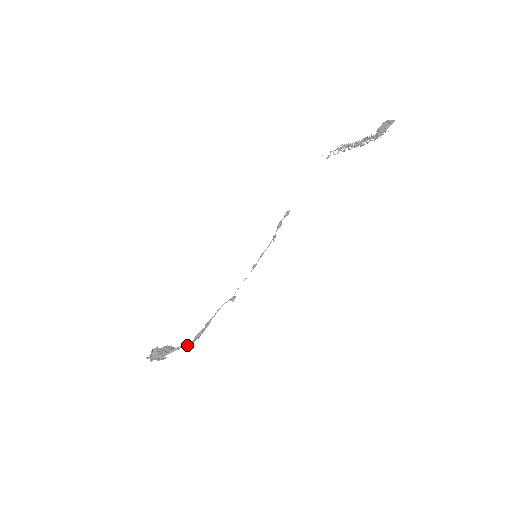
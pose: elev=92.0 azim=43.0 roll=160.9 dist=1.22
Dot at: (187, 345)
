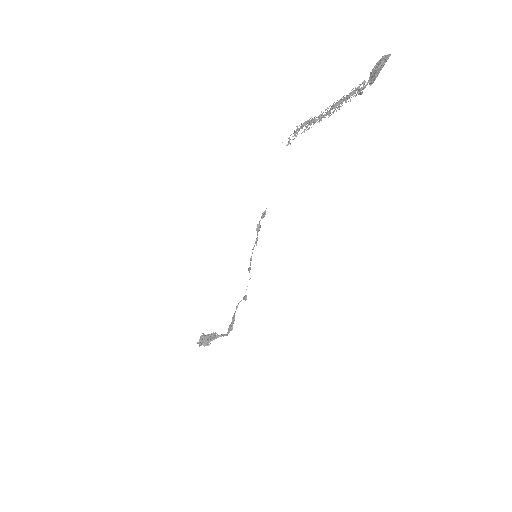
Dot at: (224, 334)
